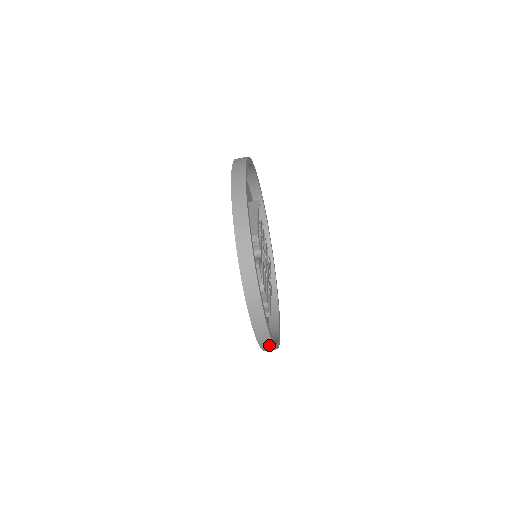
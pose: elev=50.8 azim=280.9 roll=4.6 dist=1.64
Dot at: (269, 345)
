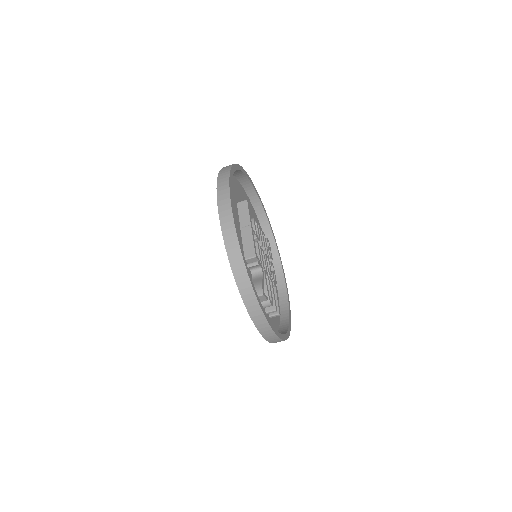
Dot at: occluded
